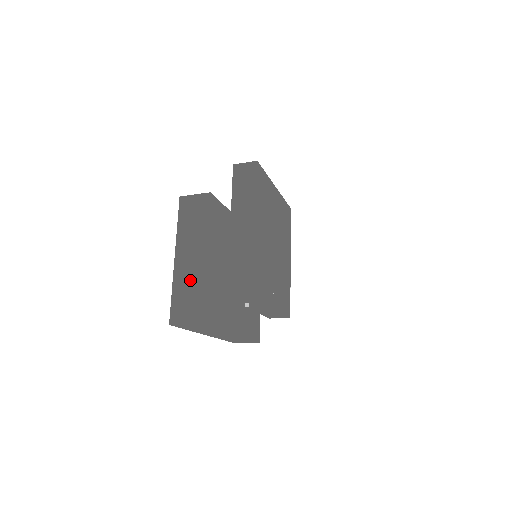
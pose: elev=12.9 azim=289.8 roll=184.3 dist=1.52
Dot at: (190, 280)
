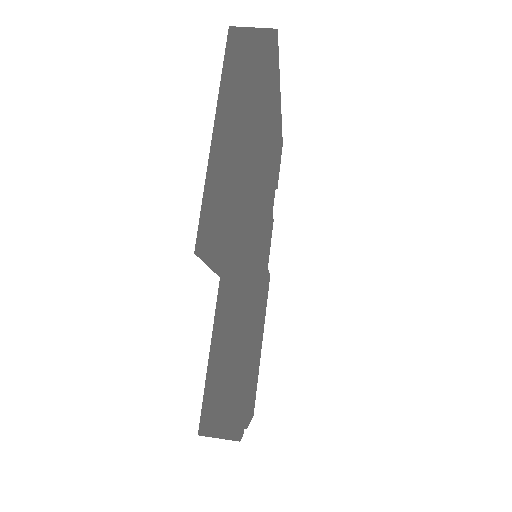
Dot at: occluded
